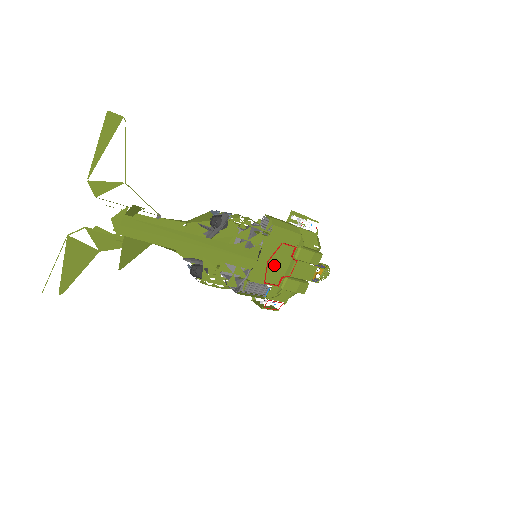
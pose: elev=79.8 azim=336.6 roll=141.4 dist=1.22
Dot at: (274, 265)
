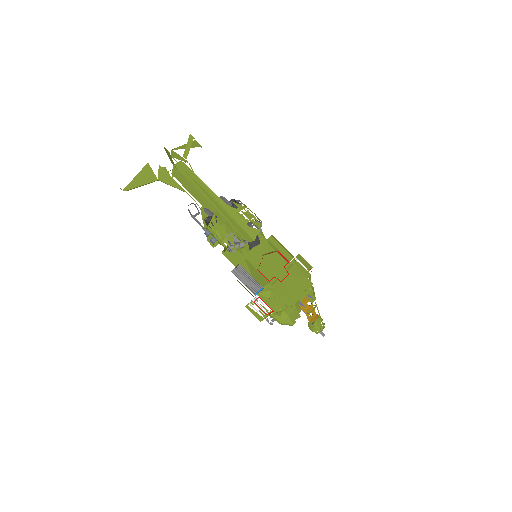
Dot at: (269, 267)
